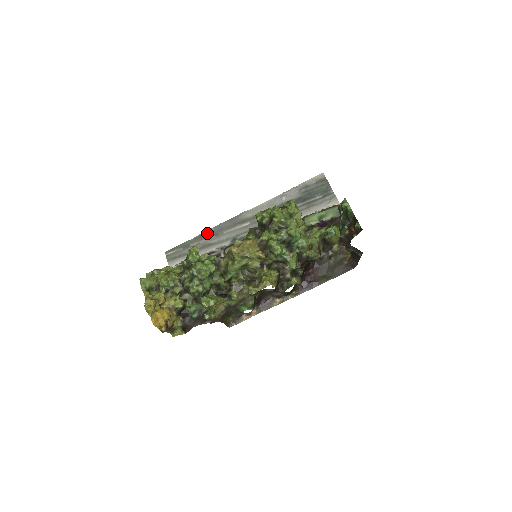
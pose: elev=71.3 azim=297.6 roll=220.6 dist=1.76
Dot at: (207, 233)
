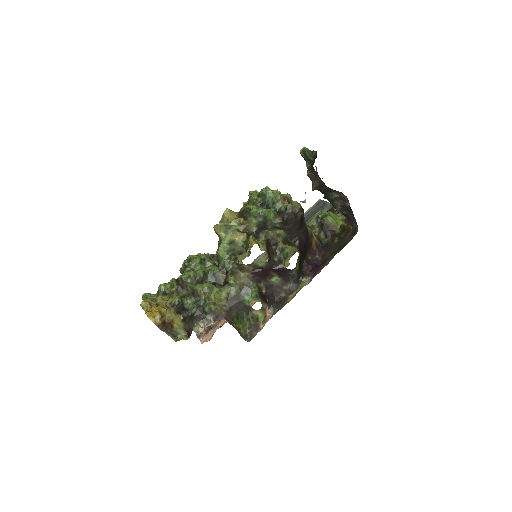
Dot at: occluded
